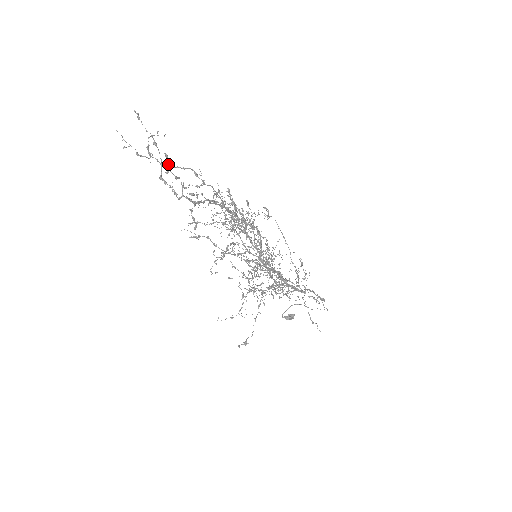
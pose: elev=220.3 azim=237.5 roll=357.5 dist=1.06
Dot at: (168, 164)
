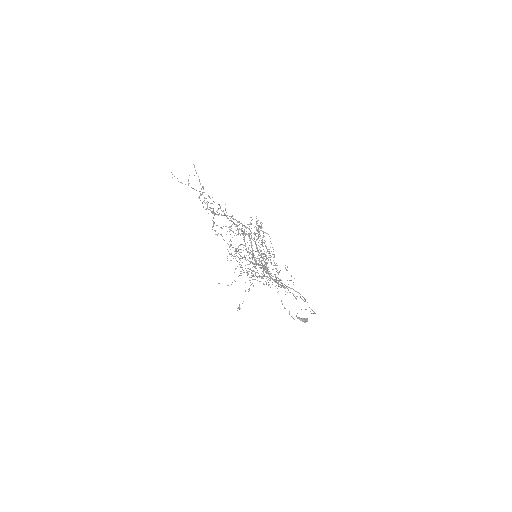
Dot at: occluded
